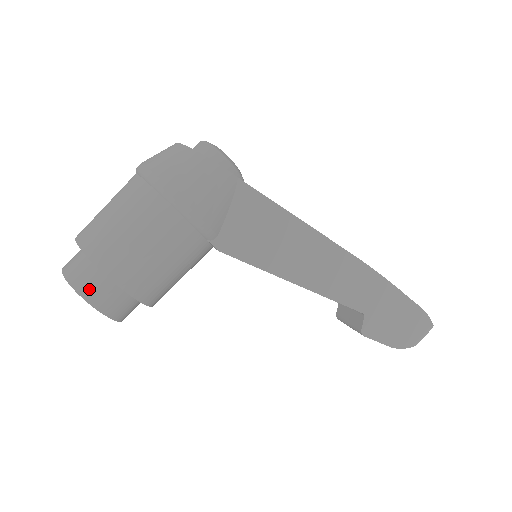
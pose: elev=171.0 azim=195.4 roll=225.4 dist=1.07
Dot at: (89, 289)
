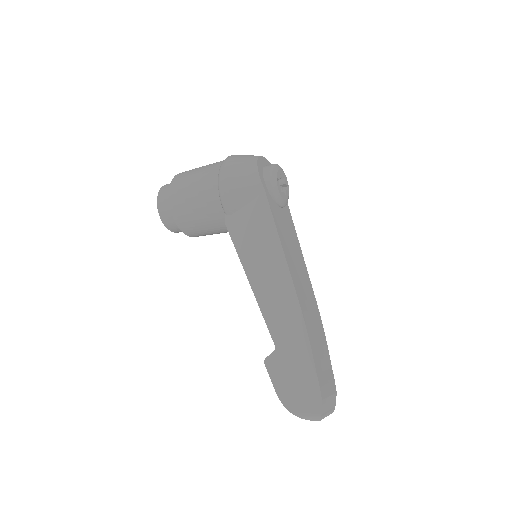
Dot at: (163, 195)
